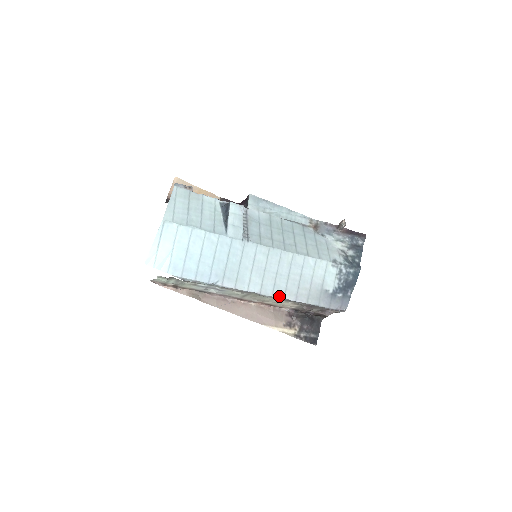
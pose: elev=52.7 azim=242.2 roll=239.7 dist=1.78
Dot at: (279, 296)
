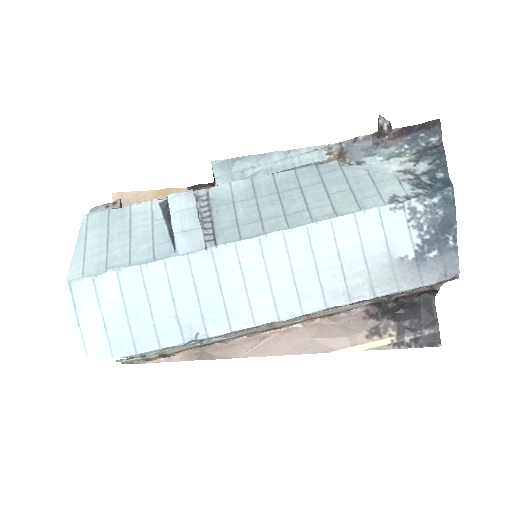
Dot at: (315, 309)
